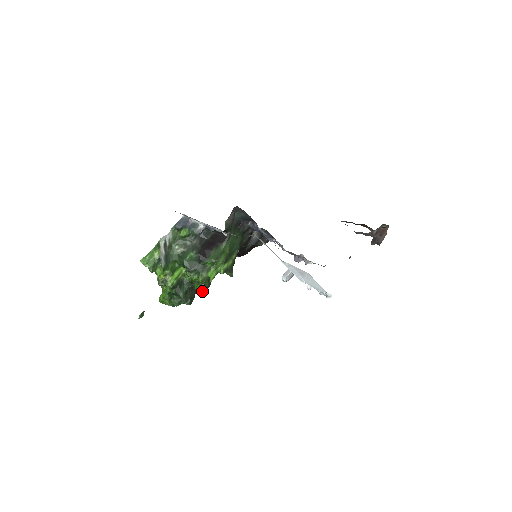
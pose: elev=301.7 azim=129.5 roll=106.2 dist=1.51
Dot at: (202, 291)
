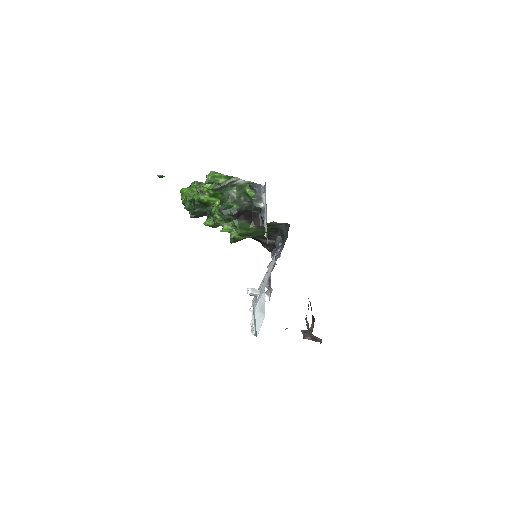
Dot at: occluded
